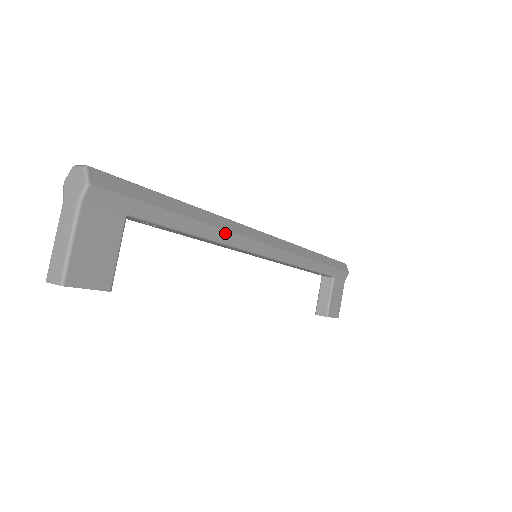
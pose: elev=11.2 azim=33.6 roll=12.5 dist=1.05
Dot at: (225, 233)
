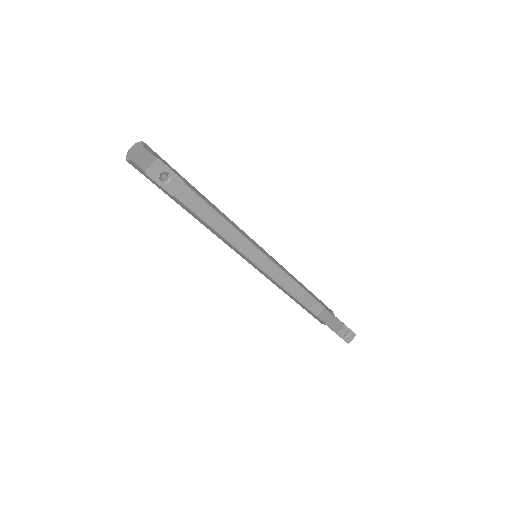
Dot at: (226, 216)
